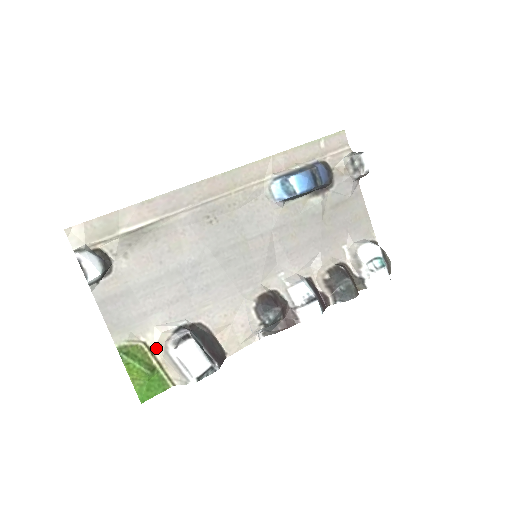
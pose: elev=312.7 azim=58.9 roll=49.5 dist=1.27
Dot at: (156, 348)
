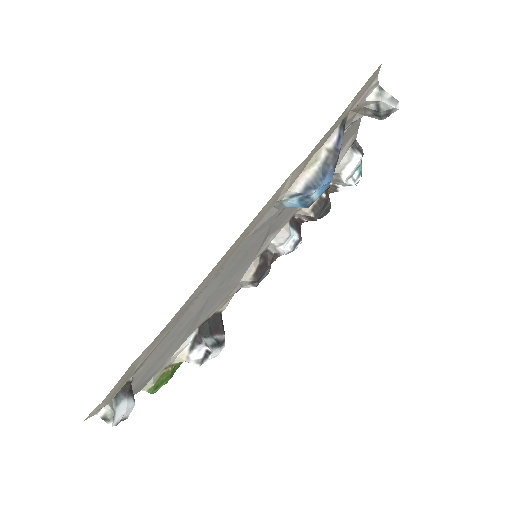
Dot at: (174, 362)
